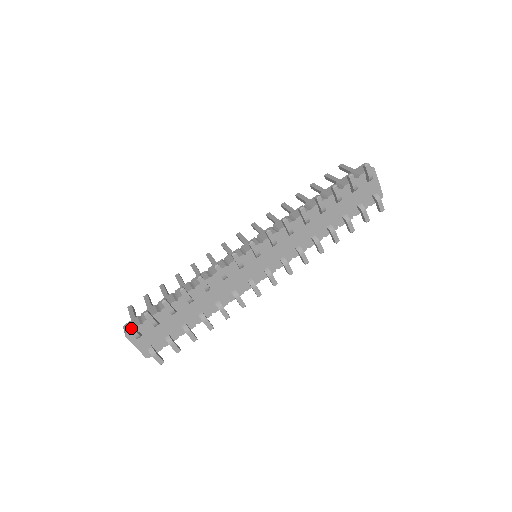
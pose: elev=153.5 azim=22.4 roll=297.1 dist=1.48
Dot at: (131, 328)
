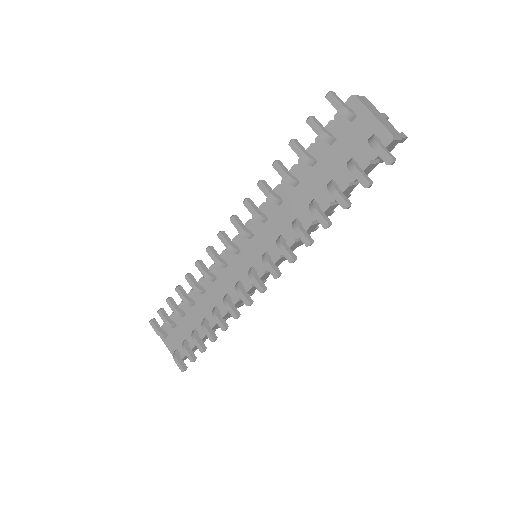
Dot at: (153, 323)
